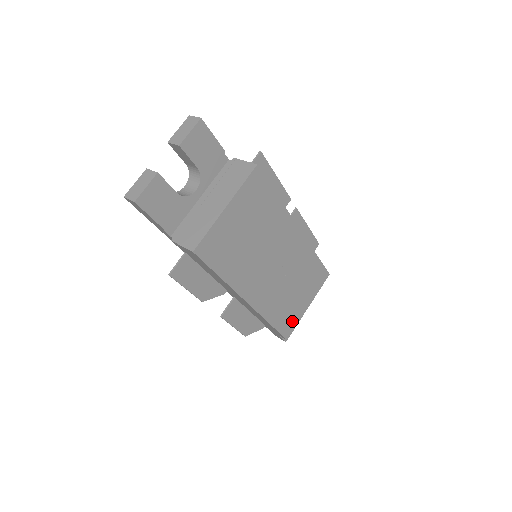
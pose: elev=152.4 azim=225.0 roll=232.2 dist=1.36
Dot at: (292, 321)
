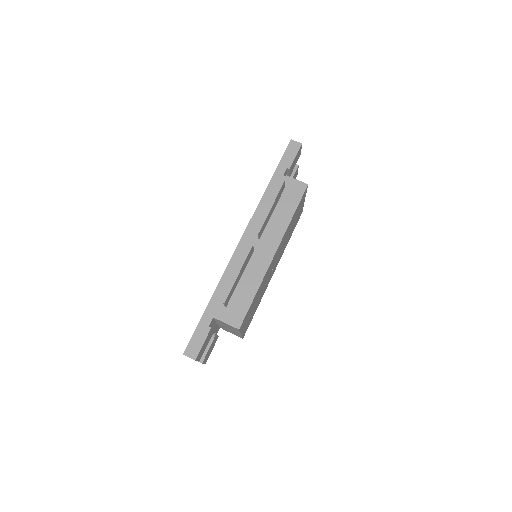
Dot at: (299, 215)
